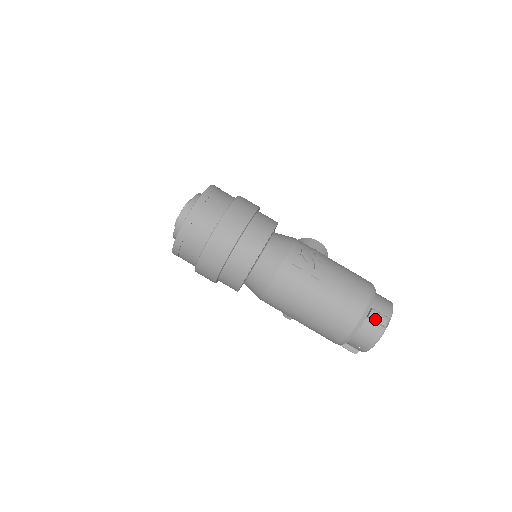
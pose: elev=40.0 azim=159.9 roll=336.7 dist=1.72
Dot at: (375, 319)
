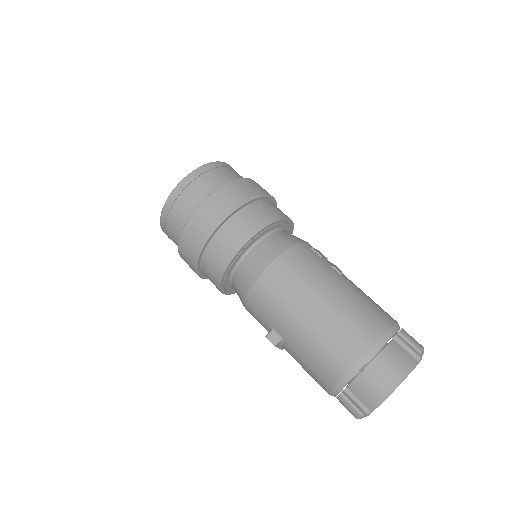
Dot at: (408, 338)
